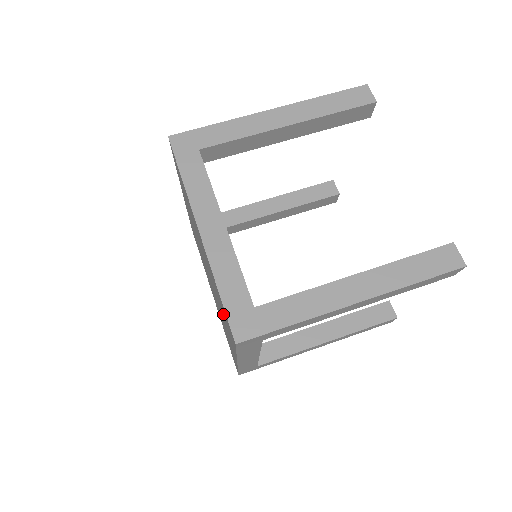
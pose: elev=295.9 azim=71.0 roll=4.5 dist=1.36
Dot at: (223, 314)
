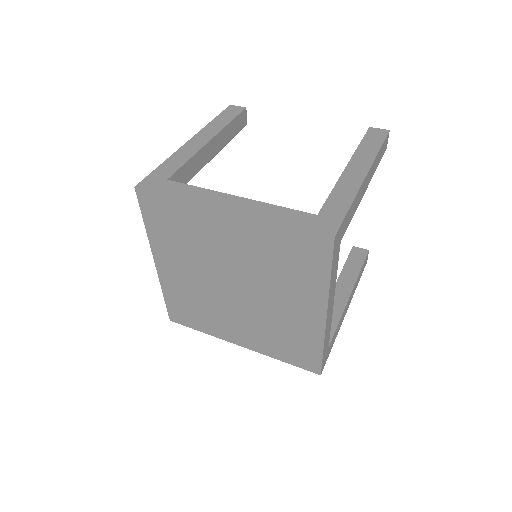
Dot at: (290, 269)
